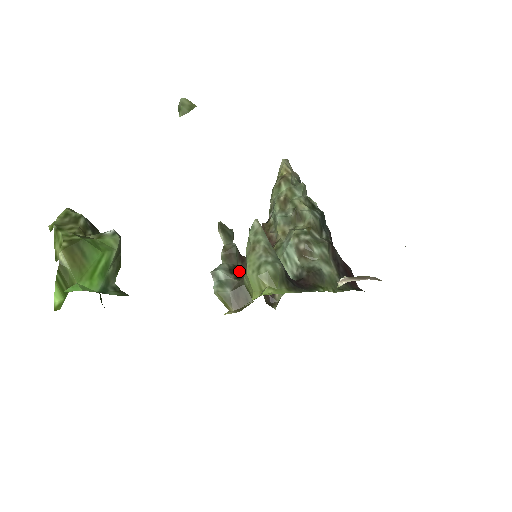
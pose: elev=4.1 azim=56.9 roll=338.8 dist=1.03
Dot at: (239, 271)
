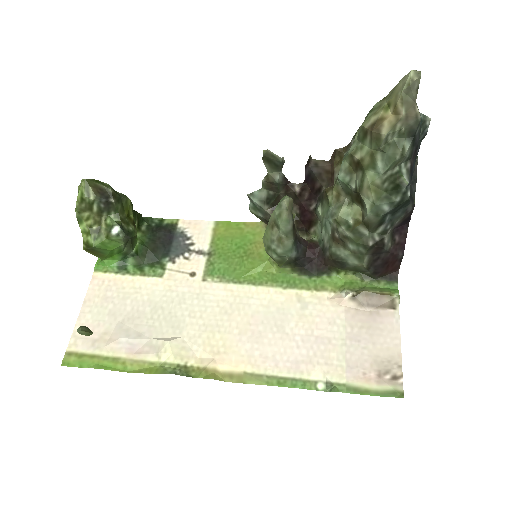
Dot at: (280, 198)
